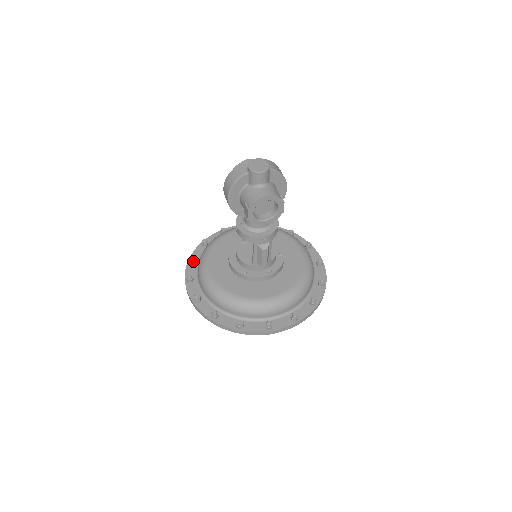
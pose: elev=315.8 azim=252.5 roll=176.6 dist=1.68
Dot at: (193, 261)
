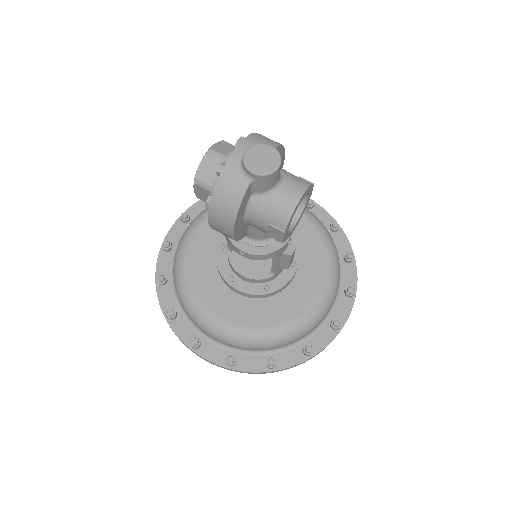
Dot at: (175, 317)
